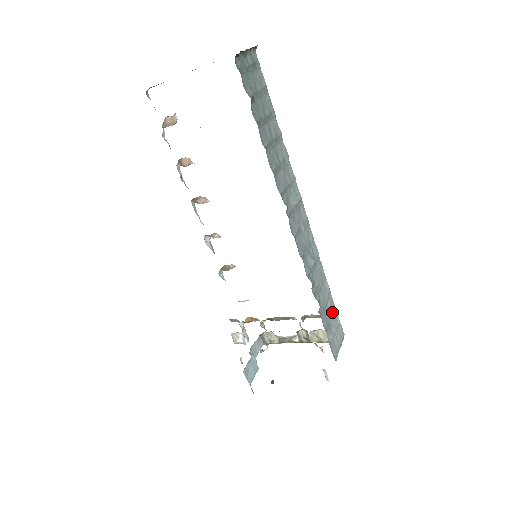
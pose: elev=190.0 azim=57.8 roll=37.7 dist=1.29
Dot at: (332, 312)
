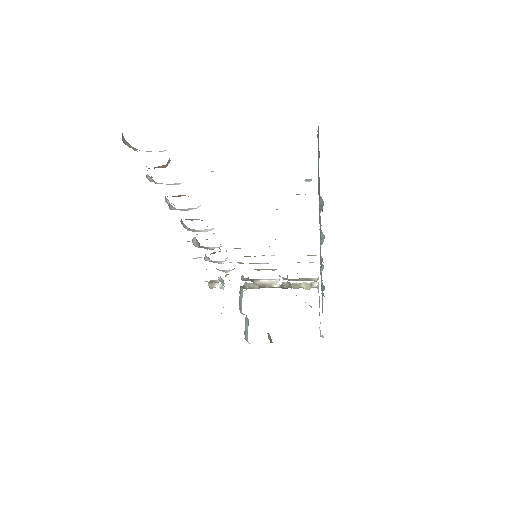
Dot at: occluded
